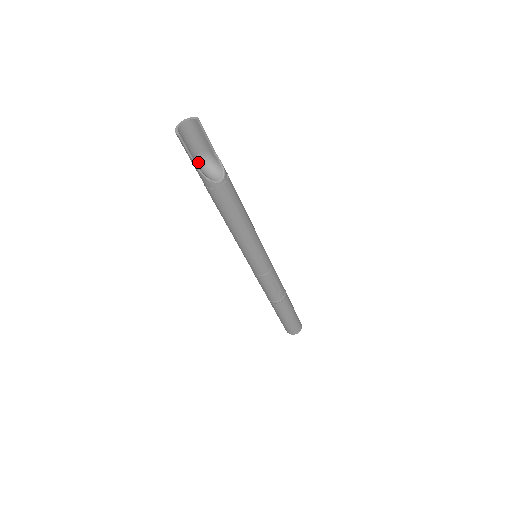
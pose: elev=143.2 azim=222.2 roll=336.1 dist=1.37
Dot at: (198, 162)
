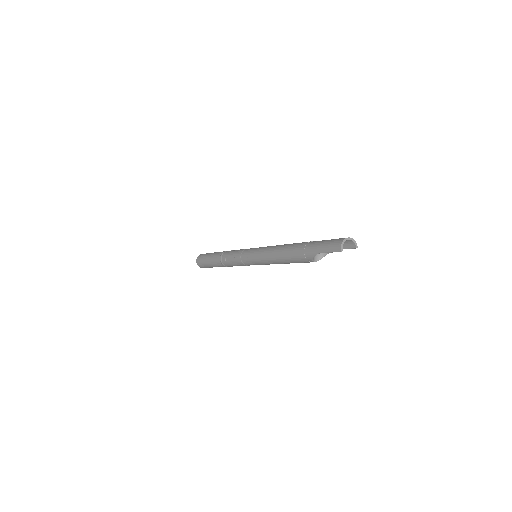
Dot at: (320, 244)
